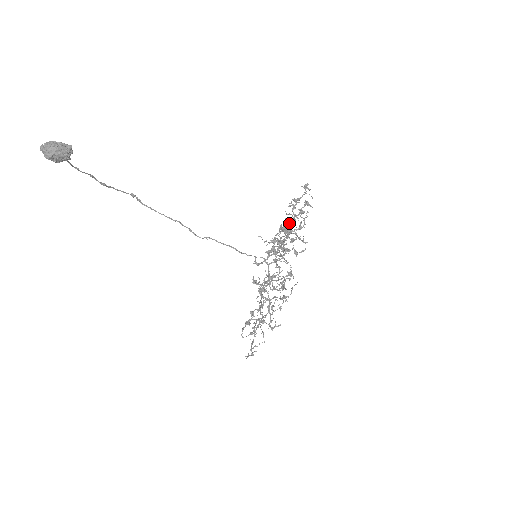
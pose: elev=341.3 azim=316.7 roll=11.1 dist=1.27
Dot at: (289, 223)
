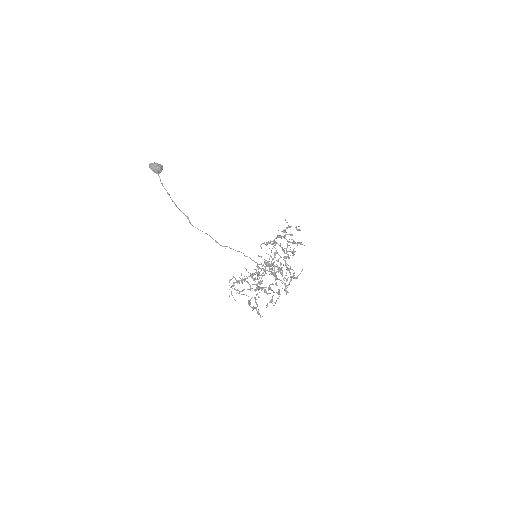
Dot at: (288, 256)
